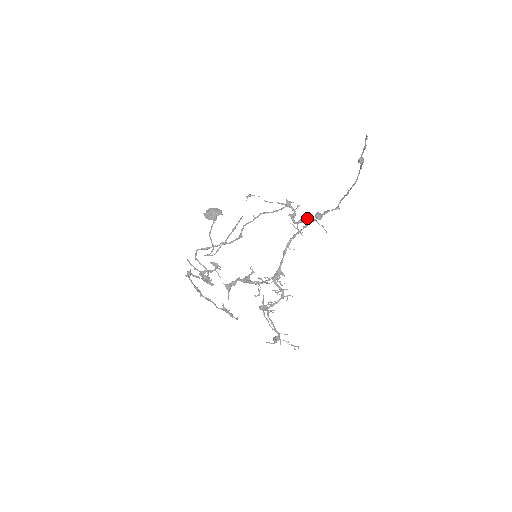
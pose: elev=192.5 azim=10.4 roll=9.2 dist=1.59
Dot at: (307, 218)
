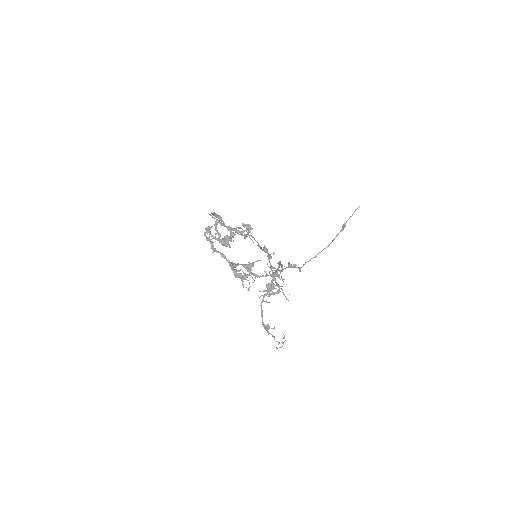
Dot at: (275, 268)
